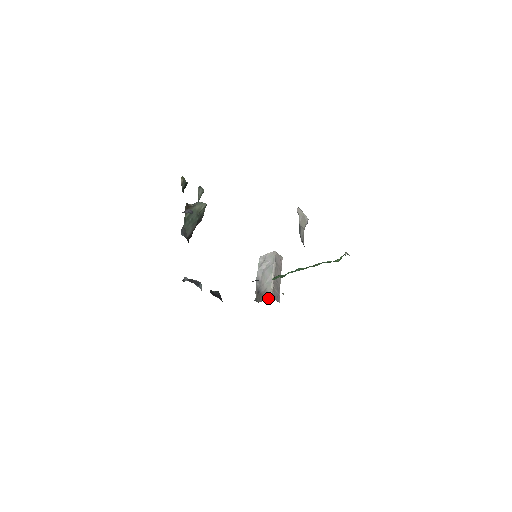
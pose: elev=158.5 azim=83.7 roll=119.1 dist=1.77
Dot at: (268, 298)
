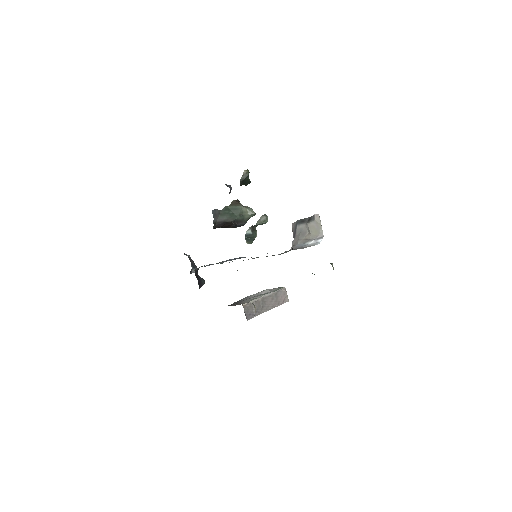
Dot at: (239, 304)
